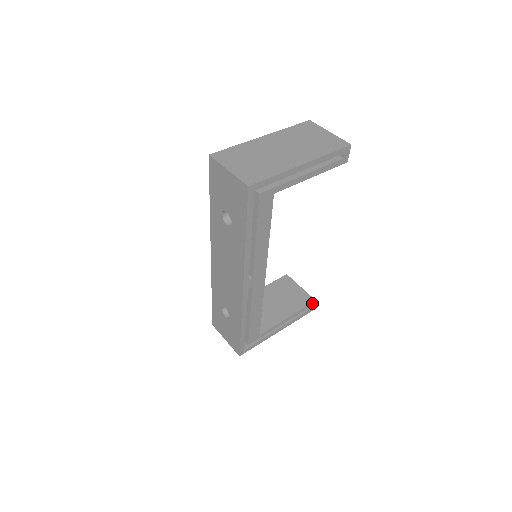
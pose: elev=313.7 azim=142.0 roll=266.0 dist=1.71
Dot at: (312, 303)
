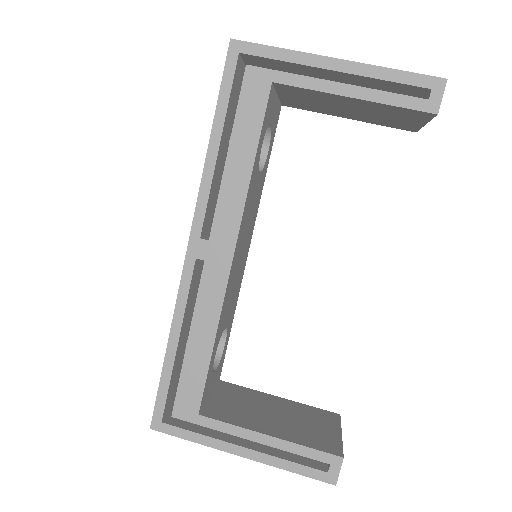
Dot at: (333, 456)
